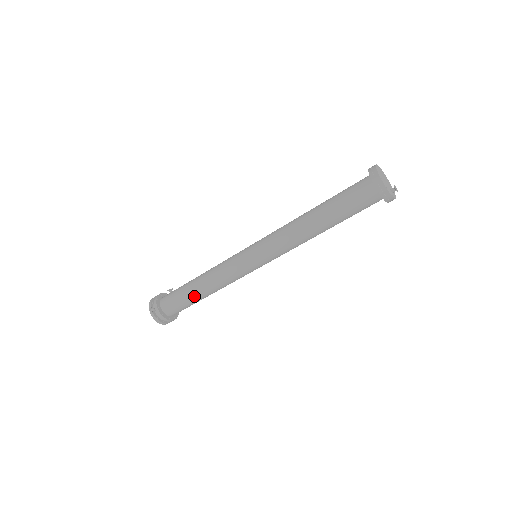
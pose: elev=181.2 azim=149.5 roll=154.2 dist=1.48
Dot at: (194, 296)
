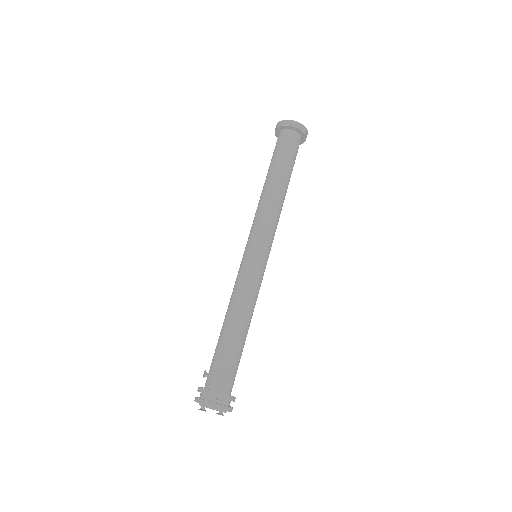
Dot at: (241, 341)
